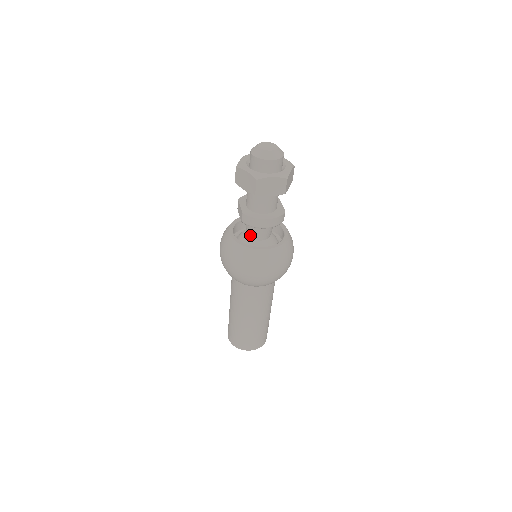
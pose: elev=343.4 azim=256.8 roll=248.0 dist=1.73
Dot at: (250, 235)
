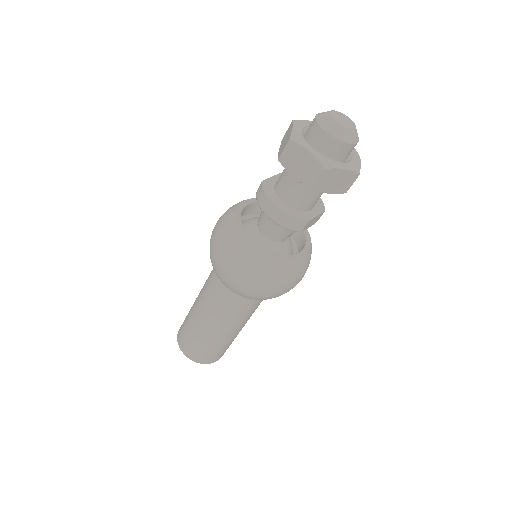
Dot at: (259, 219)
